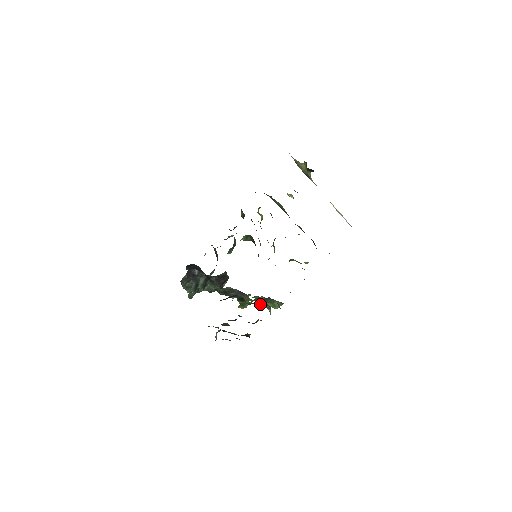
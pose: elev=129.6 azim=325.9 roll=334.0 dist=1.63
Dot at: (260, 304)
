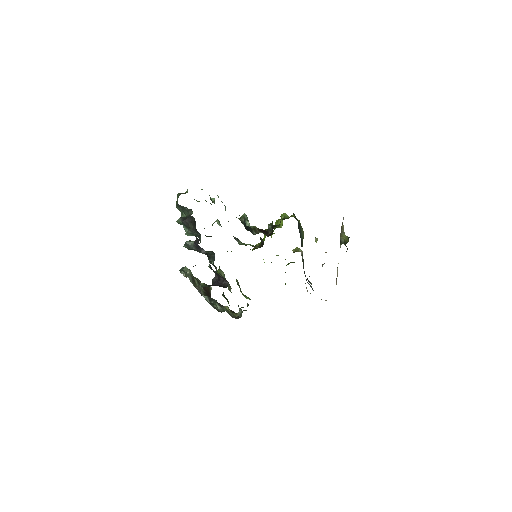
Dot at: occluded
